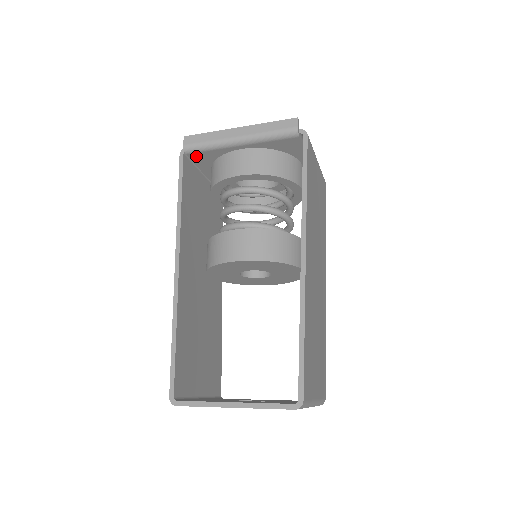
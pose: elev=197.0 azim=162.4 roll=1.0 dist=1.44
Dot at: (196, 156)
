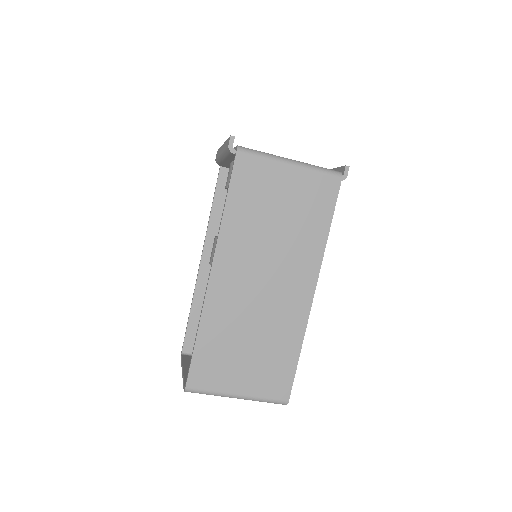
Dot at: (226, 166)
